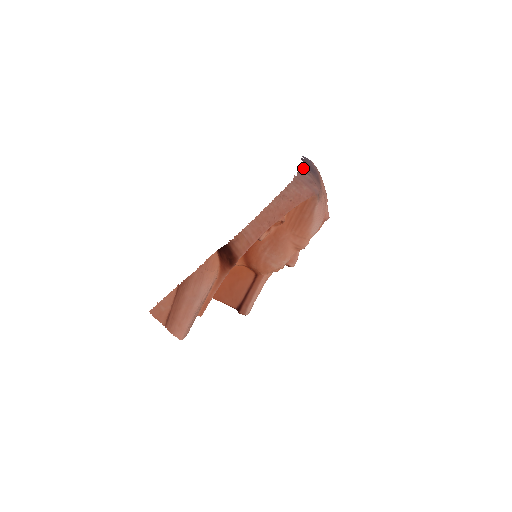
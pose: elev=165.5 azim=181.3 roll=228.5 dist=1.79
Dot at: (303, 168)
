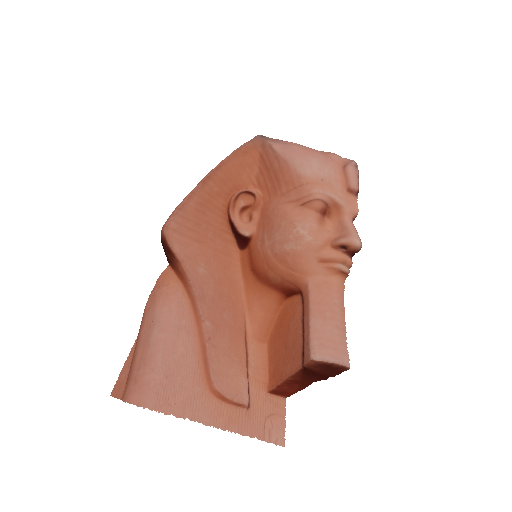
Dot at: occluded
